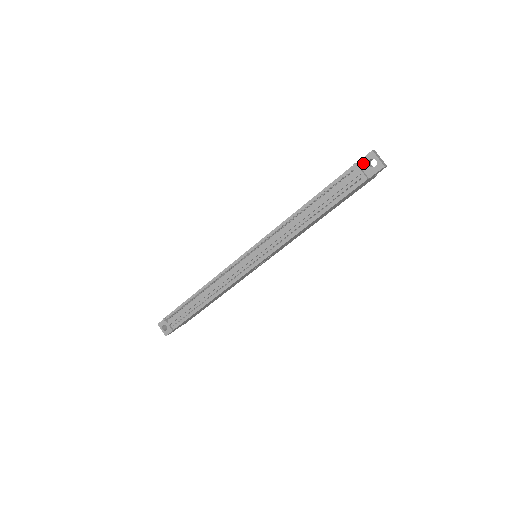
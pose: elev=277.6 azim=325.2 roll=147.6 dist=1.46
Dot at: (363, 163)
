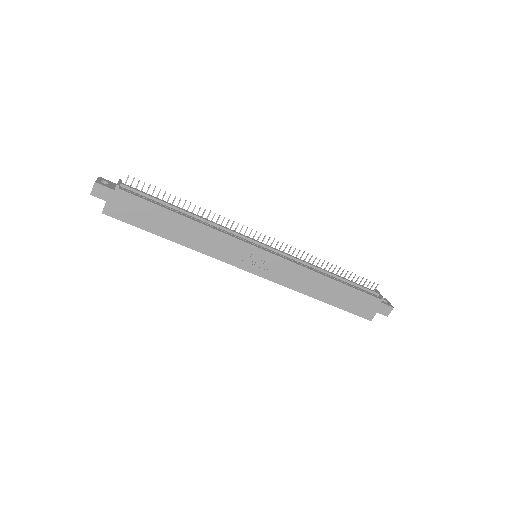
Dot at: occluded
